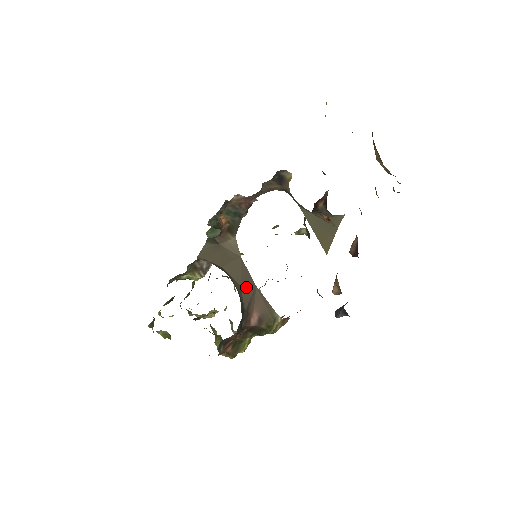
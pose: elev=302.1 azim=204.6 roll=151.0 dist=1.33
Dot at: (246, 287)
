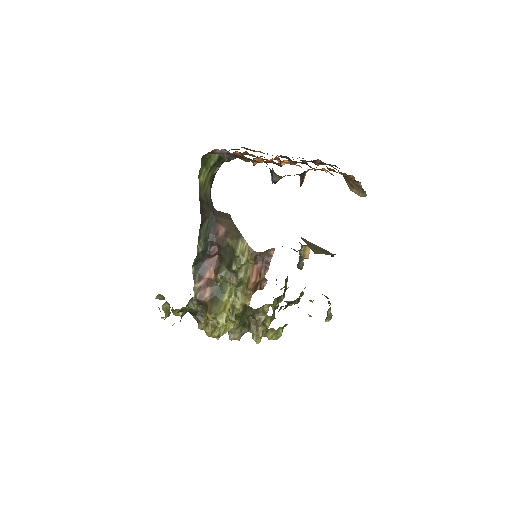
Dot at: (223, 216)
